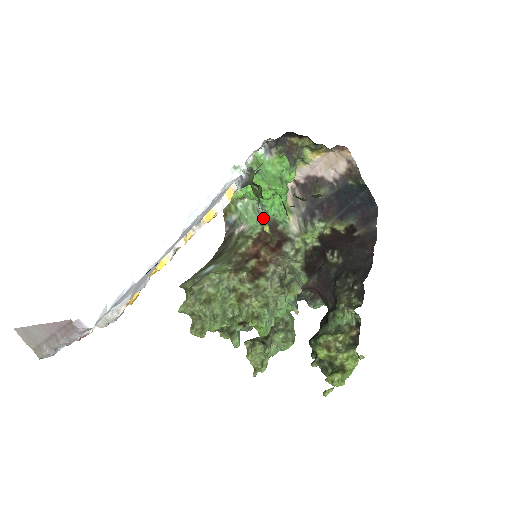
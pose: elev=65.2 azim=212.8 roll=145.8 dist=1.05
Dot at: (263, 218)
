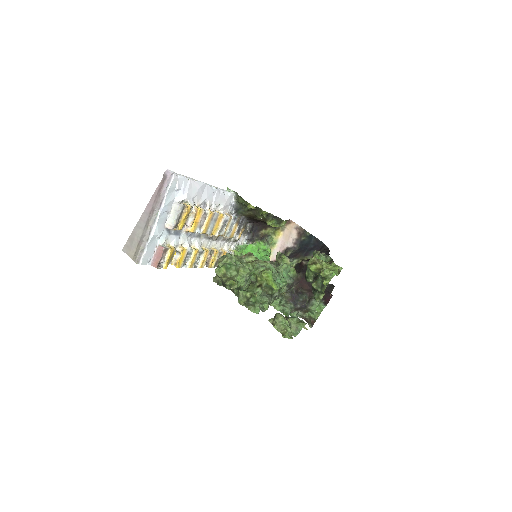
Dot at: occluded
